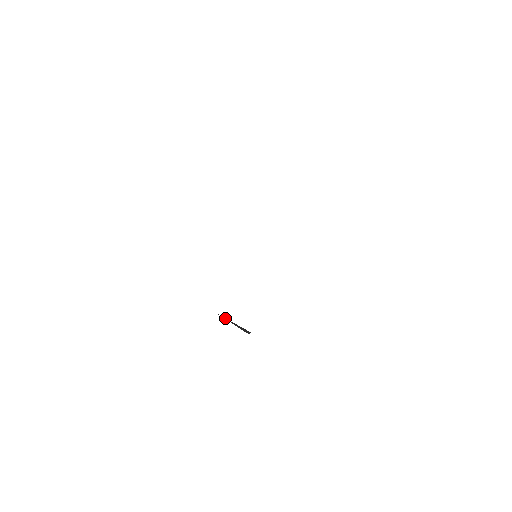
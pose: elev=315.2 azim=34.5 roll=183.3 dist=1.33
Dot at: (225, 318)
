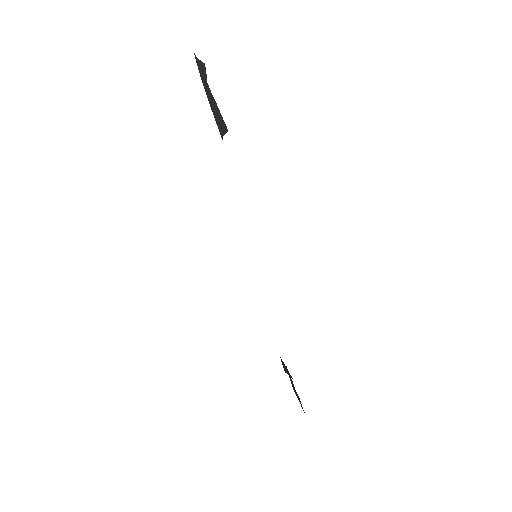
Dot at: (215, 104)
